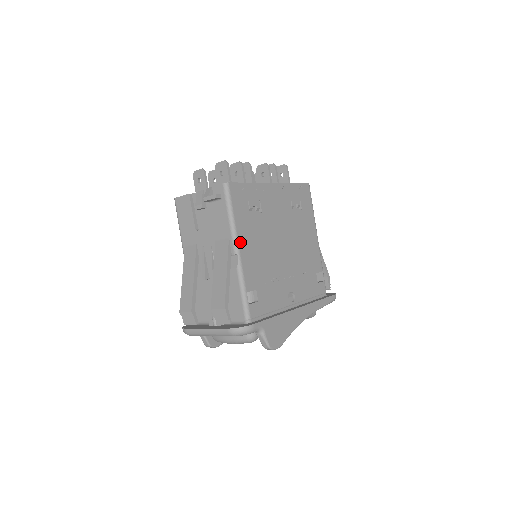
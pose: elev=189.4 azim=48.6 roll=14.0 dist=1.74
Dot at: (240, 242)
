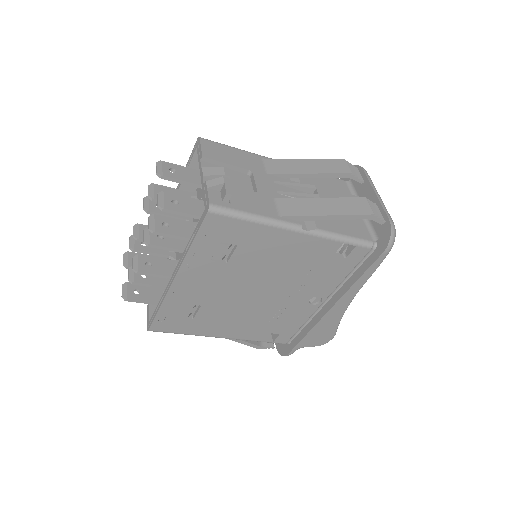
Dot at: (214, 335)
